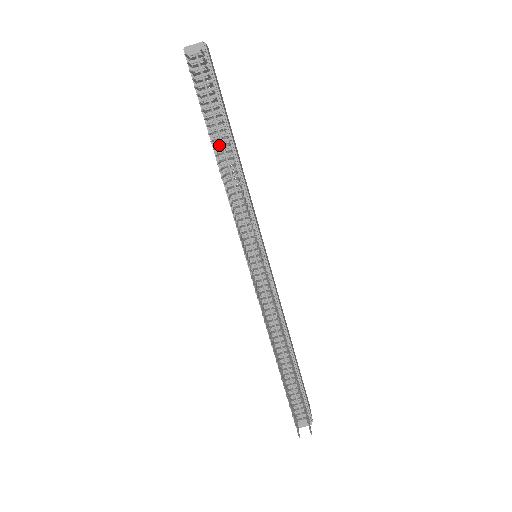
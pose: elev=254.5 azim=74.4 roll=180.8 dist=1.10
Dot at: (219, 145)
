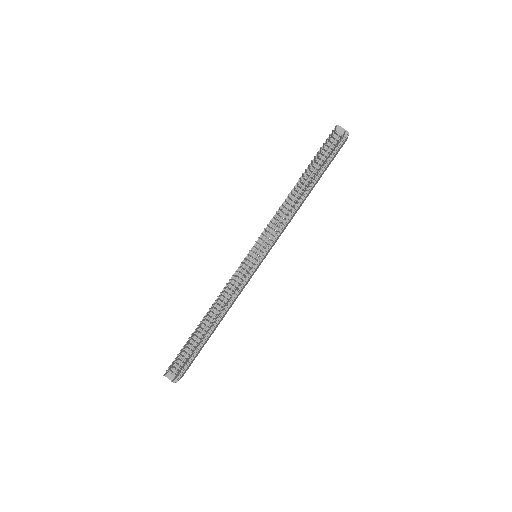
Dot at: (302, 184)
